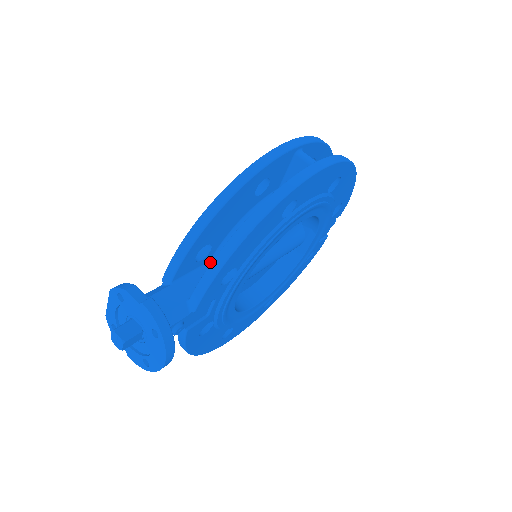
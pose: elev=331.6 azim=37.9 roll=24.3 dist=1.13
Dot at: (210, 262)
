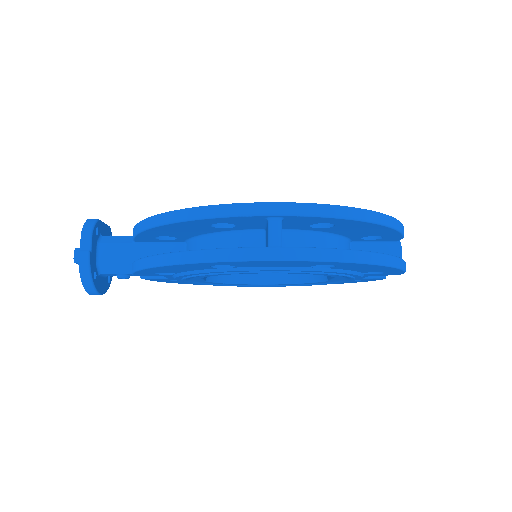
Dot at: (185, 242)
